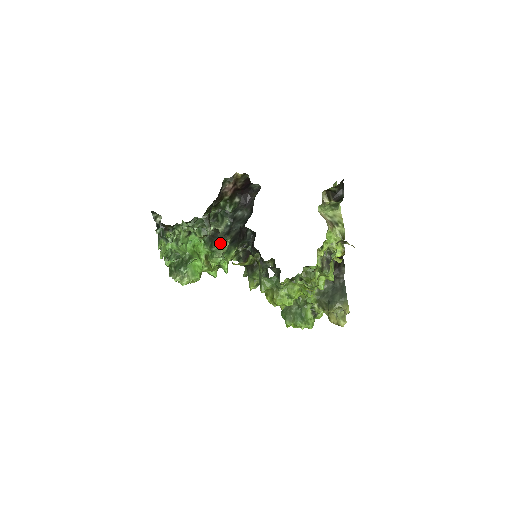
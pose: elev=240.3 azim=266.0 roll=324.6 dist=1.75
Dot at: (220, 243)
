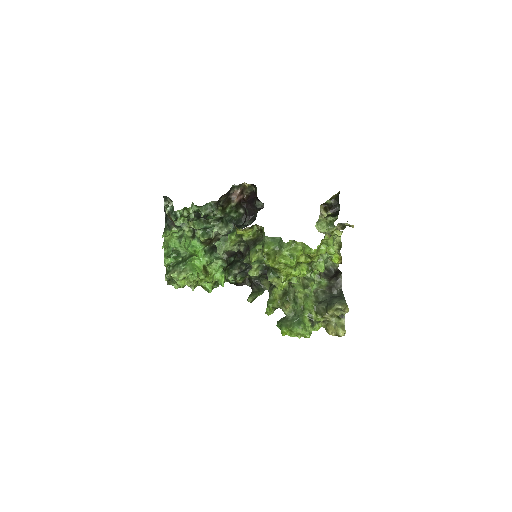
Dot at: (223, 240)
